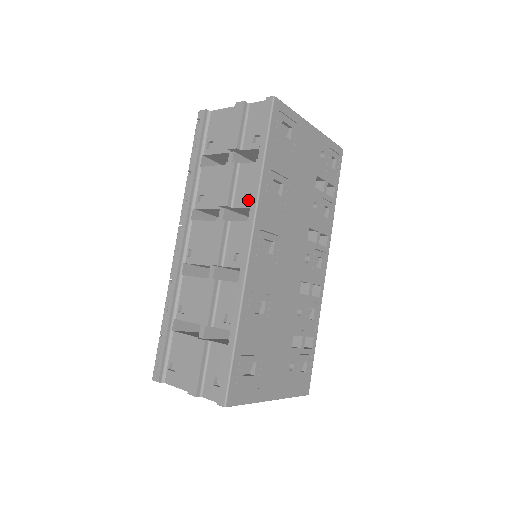
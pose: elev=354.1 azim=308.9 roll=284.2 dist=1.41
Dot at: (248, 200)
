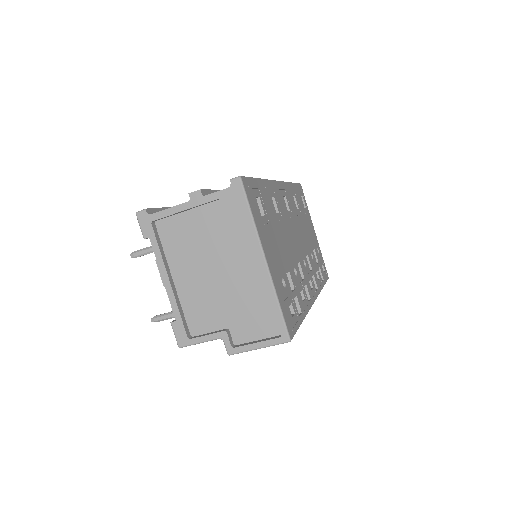
Dot at: occluded
